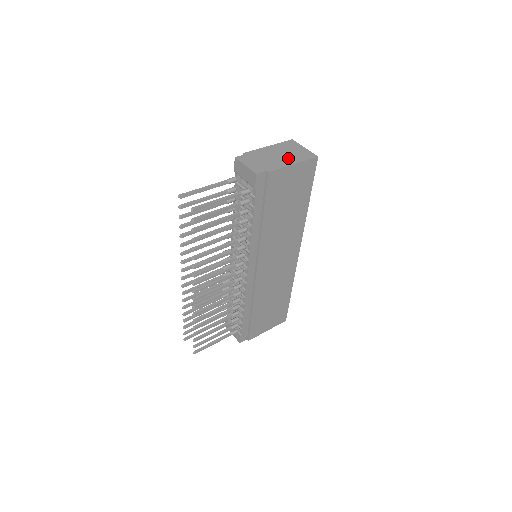
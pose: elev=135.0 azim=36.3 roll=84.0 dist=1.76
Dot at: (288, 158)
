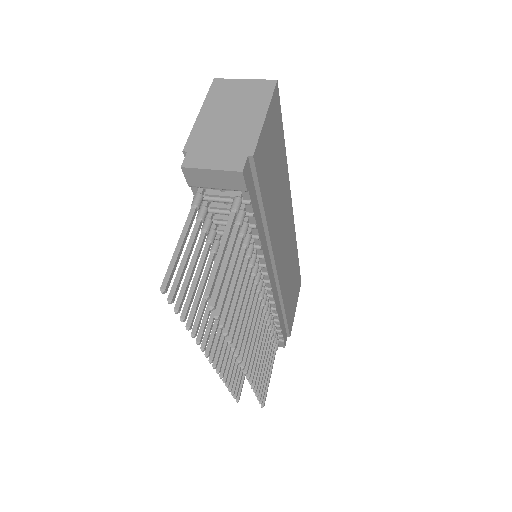
Dot at: (247, 112)
